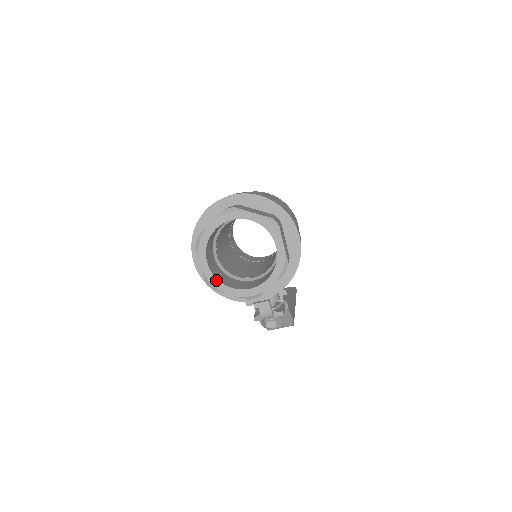
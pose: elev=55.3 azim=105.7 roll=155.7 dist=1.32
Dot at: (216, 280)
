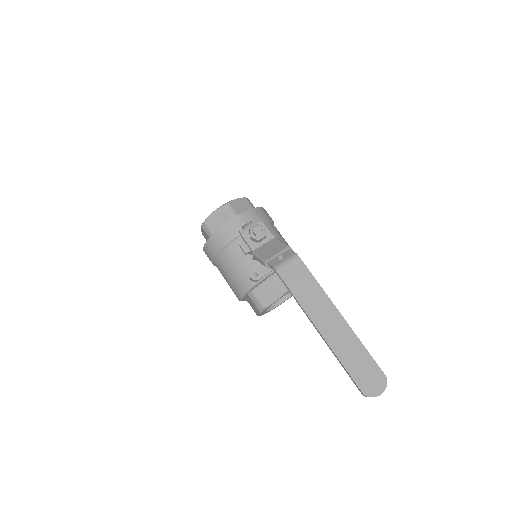
Dot at: occluded
